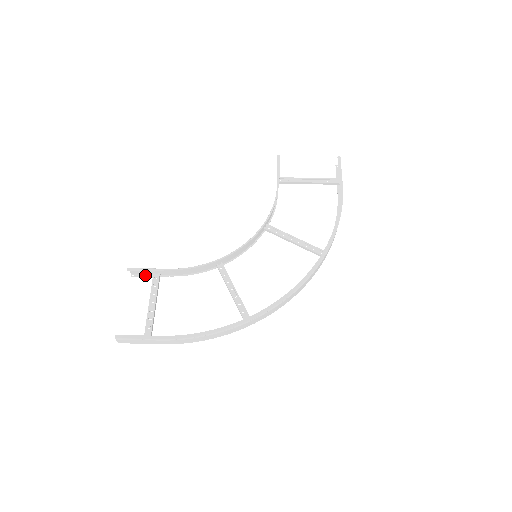
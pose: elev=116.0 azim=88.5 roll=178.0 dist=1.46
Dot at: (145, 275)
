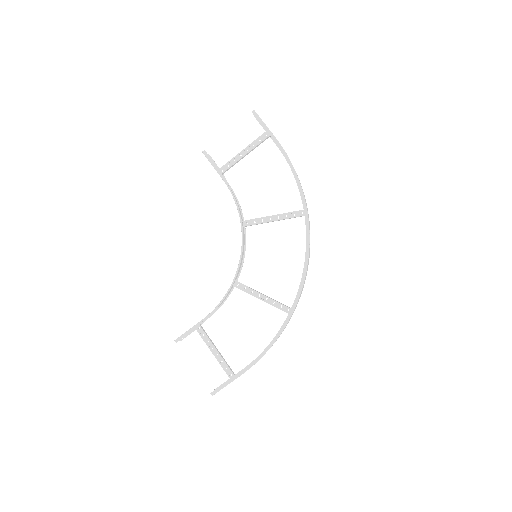
Dot at: occluded
